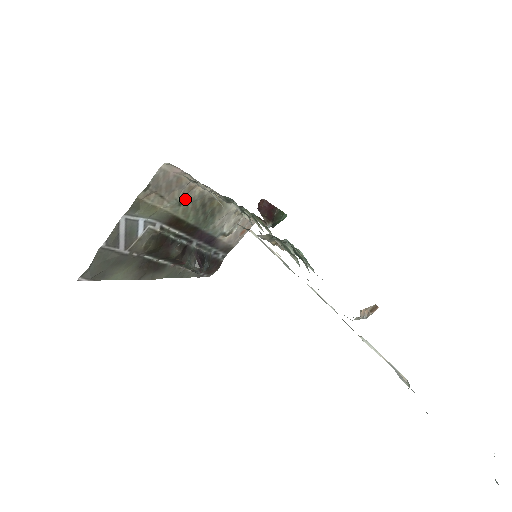
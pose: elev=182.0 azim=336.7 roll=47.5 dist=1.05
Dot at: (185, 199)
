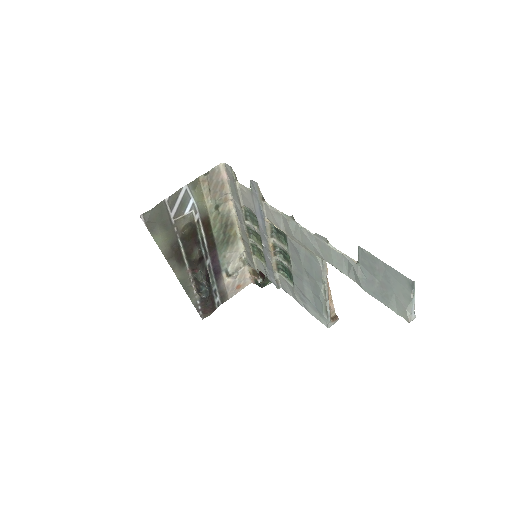
Dot at: (219, 207)
